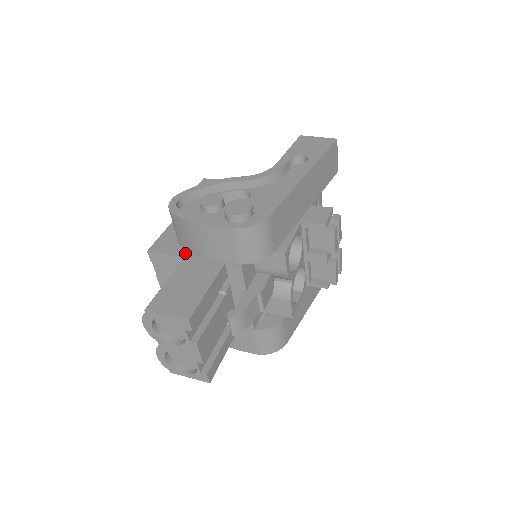
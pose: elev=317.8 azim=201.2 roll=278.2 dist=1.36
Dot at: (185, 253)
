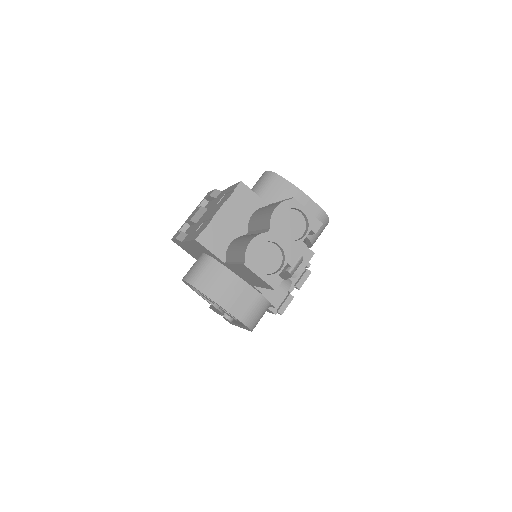
Dot at: (266, 204)
